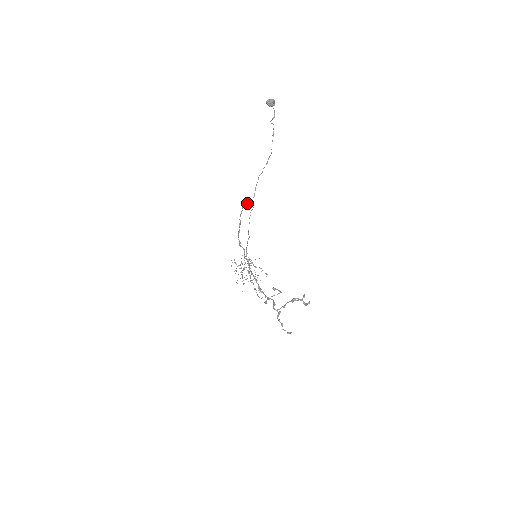
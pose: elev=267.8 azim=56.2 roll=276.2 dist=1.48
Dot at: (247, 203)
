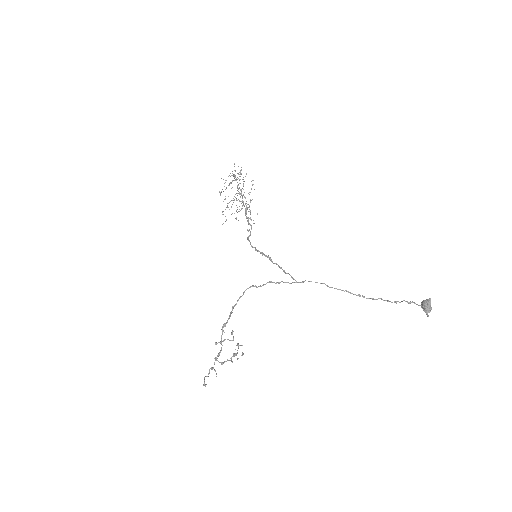
Dot at: (301, 282)
